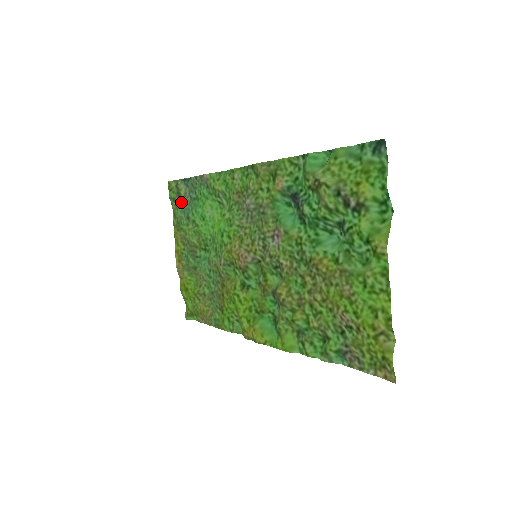
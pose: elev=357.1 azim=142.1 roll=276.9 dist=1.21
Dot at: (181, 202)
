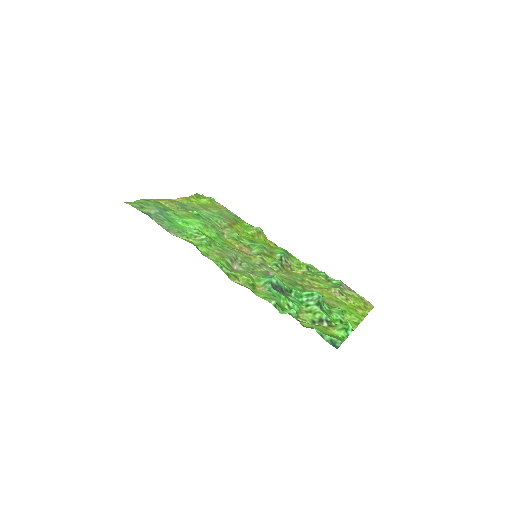
Dot at: (150, 207)
